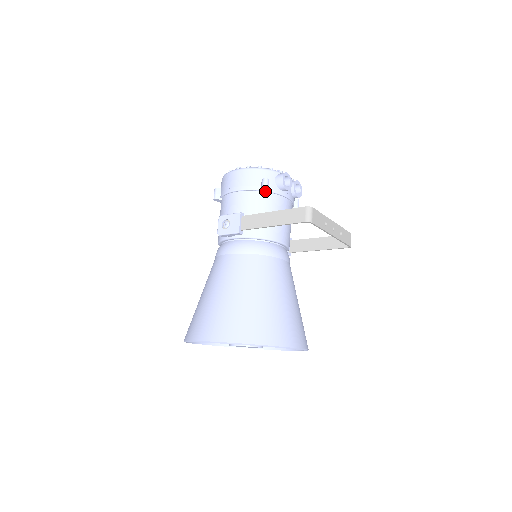
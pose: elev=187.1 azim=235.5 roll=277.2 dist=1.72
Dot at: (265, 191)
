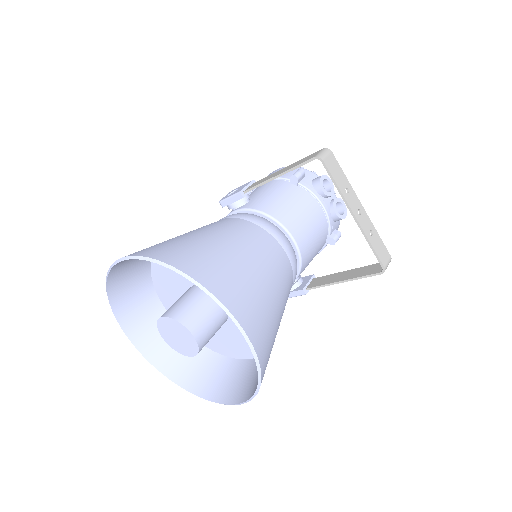
Dot at: (294, 178)
